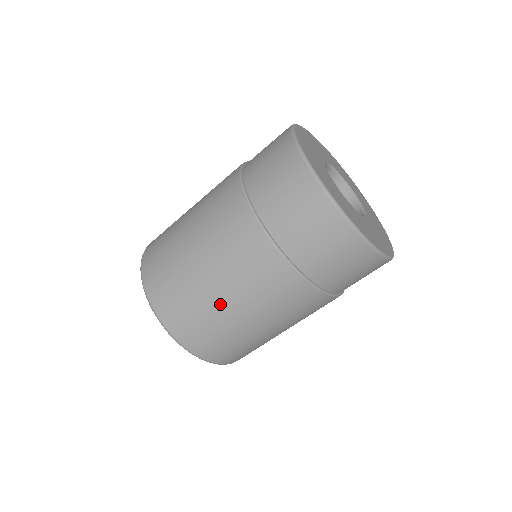
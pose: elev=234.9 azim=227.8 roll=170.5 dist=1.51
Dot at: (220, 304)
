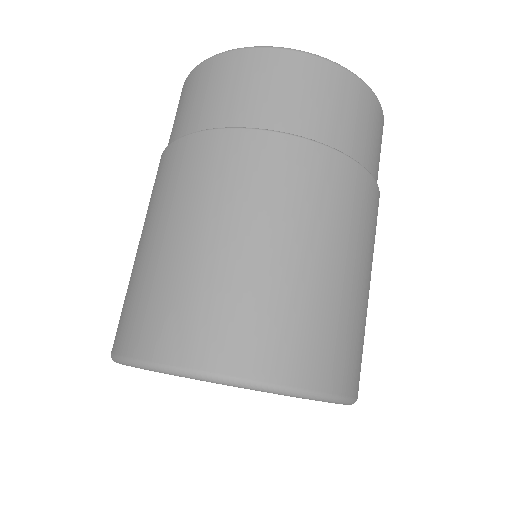
Dot at: (216, 252)
